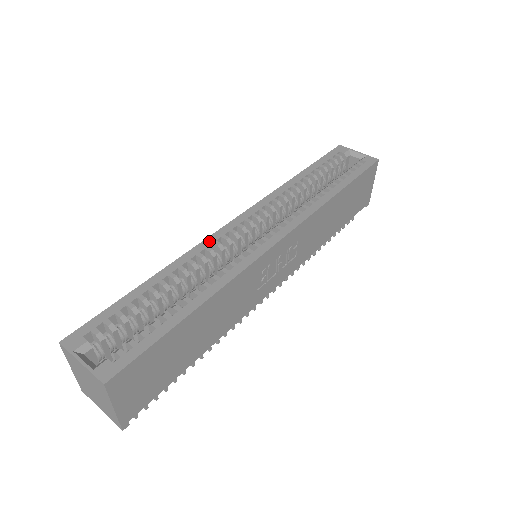
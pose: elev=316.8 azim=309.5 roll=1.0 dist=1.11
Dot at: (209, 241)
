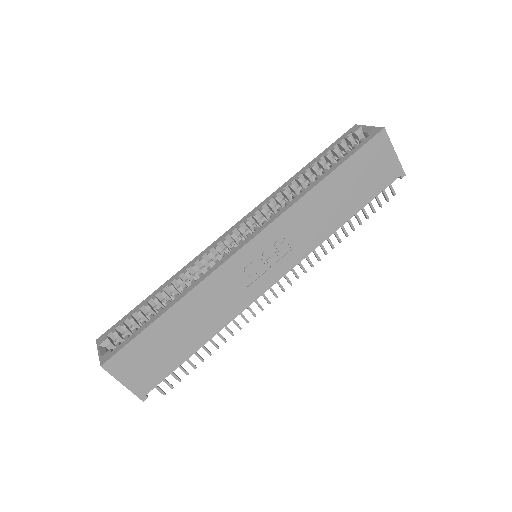
Dot at: (204, 252)
